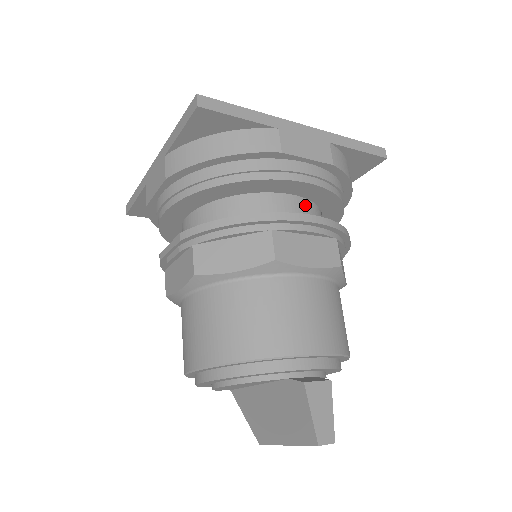
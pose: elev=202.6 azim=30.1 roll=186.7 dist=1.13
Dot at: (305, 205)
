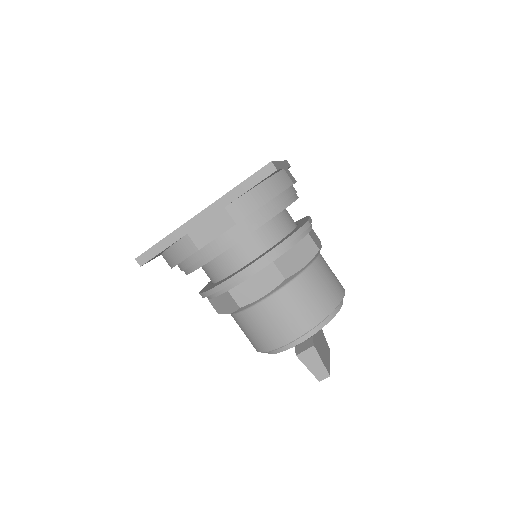
Dot at: (245, 243)
